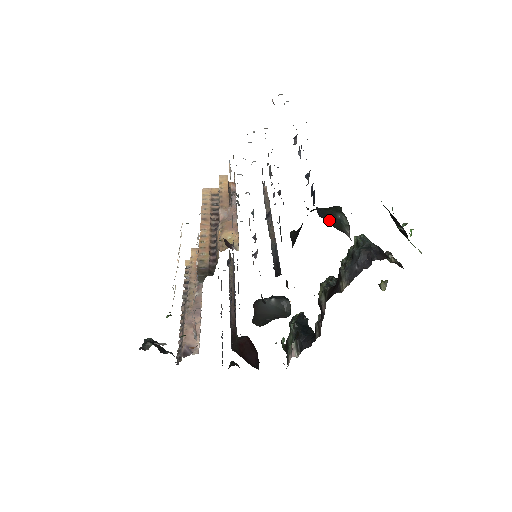
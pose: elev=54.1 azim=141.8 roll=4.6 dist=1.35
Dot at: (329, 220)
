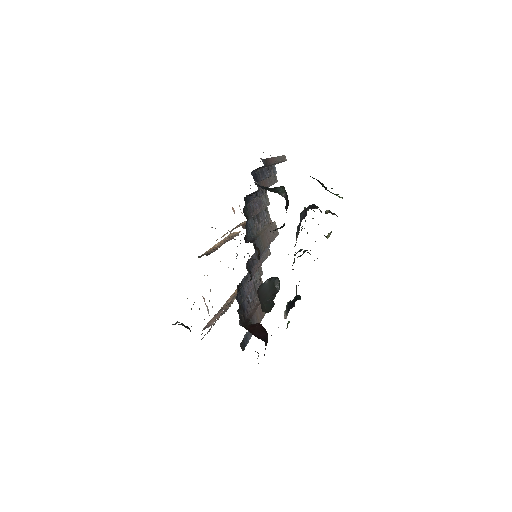
Dot at: (269, 190)
